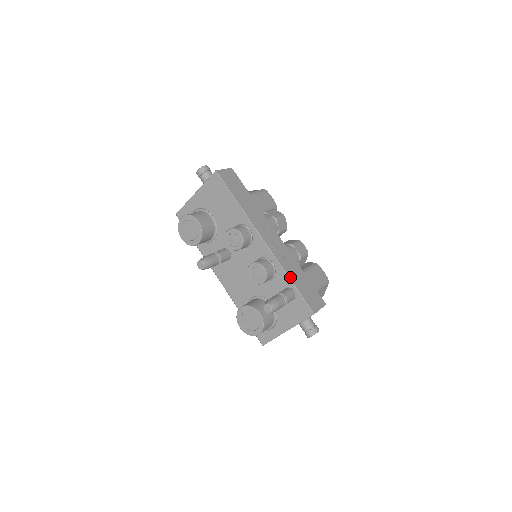
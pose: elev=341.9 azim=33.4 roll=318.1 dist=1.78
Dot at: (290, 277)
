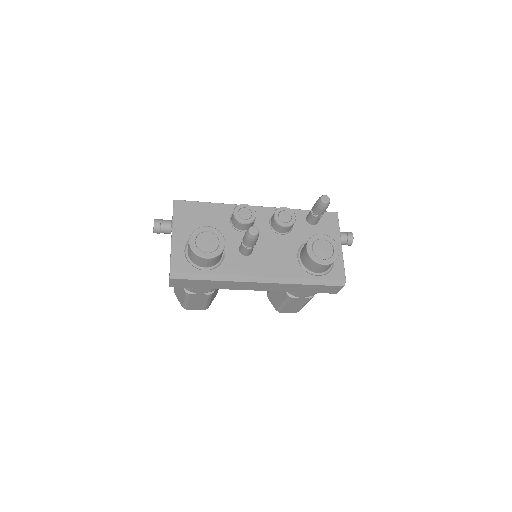
Dot at: (299, 210)
